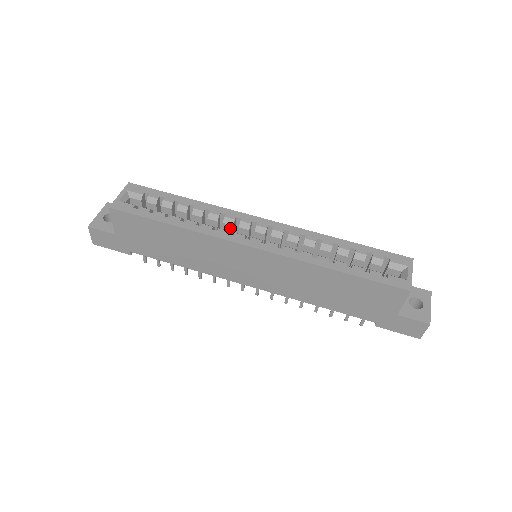
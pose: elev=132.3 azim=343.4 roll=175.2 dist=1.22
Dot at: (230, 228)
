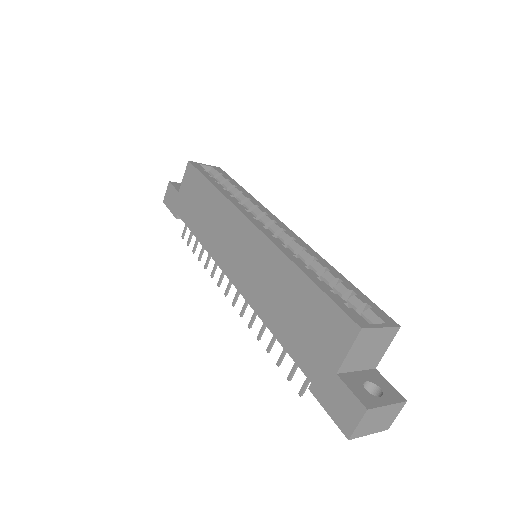
Dot at: occluded
